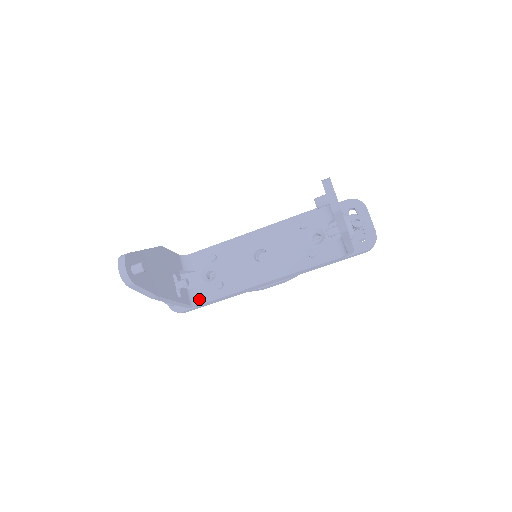
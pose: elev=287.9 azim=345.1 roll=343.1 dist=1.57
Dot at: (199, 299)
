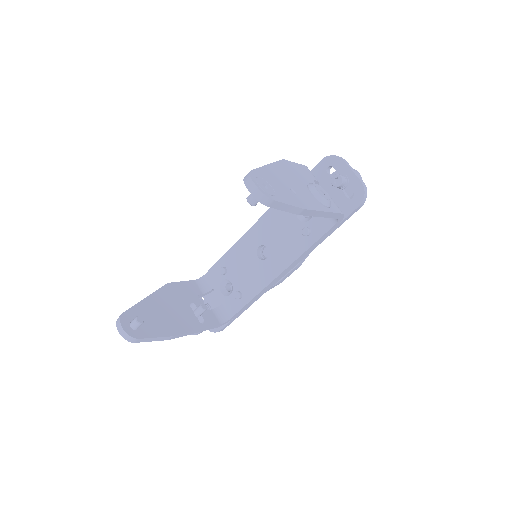
Dot at: (227, 314)
